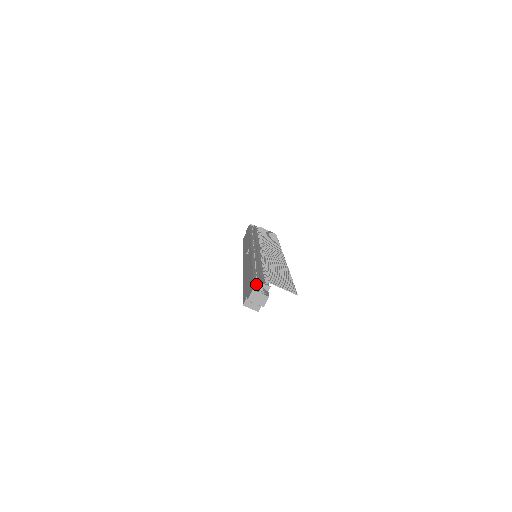
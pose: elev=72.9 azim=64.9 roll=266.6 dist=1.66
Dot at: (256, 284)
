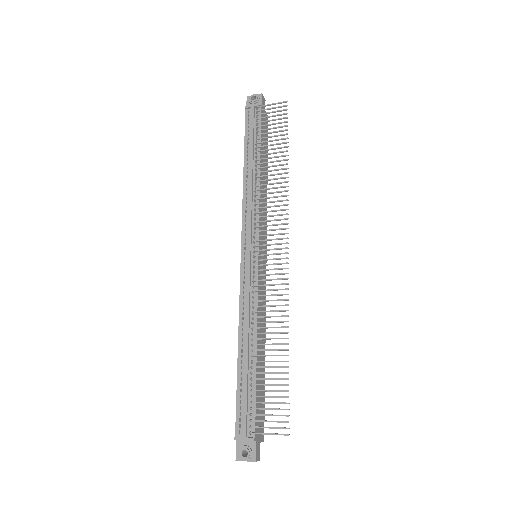
Dot at: (239, 440)
